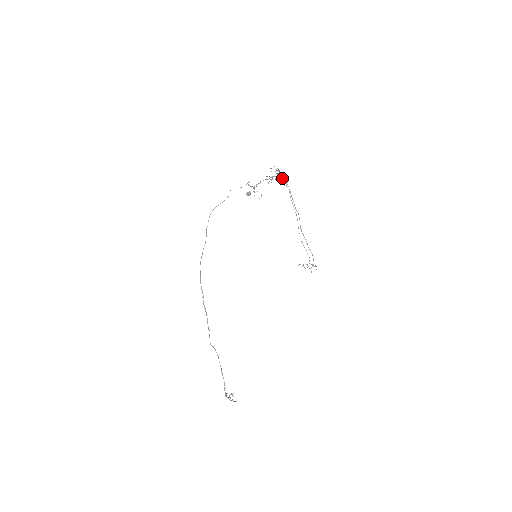
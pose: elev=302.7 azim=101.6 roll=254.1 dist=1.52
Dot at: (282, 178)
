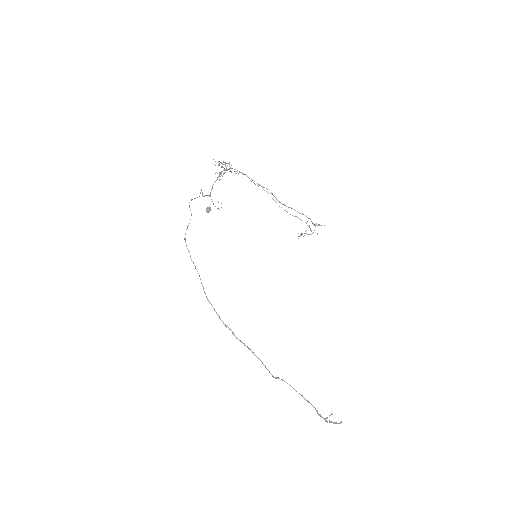
Dot at: occluded
